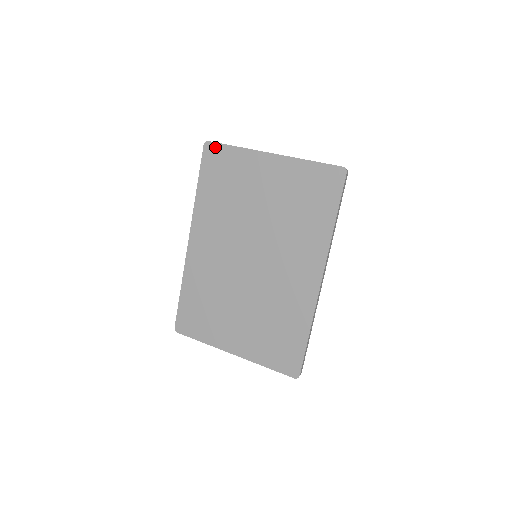
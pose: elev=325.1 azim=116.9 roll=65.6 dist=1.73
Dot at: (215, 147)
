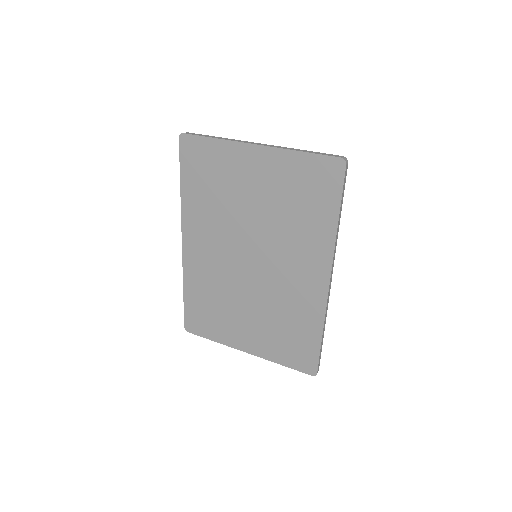
Dot at: (192, 140)
